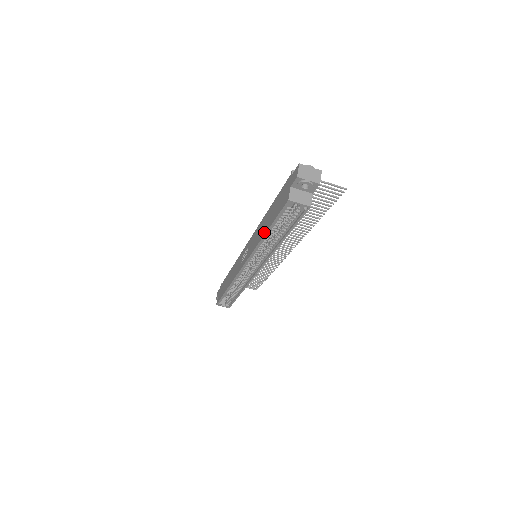
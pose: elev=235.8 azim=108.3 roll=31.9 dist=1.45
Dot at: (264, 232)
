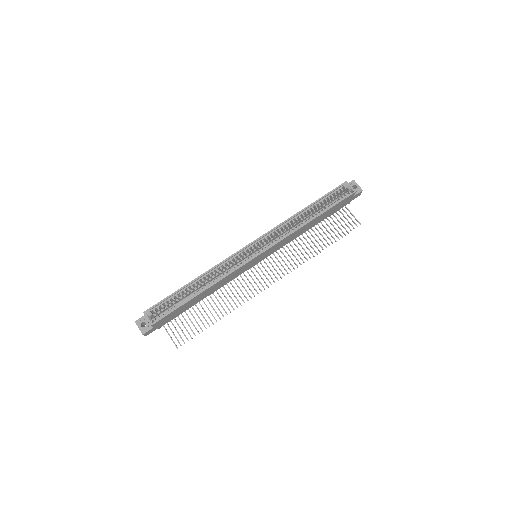
Dot at: (304, 209)
